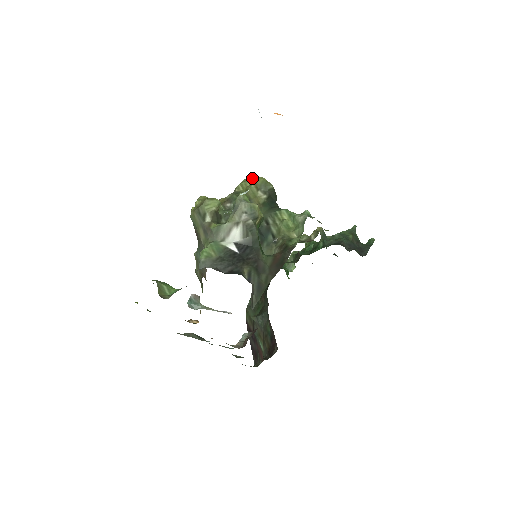
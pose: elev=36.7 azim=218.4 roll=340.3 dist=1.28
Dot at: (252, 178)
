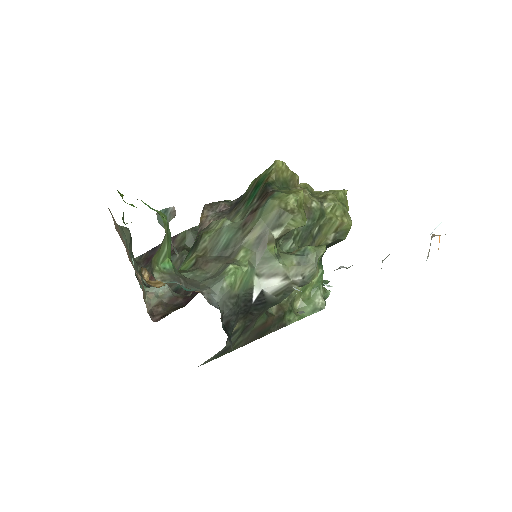
Dot at: (347, 200)
